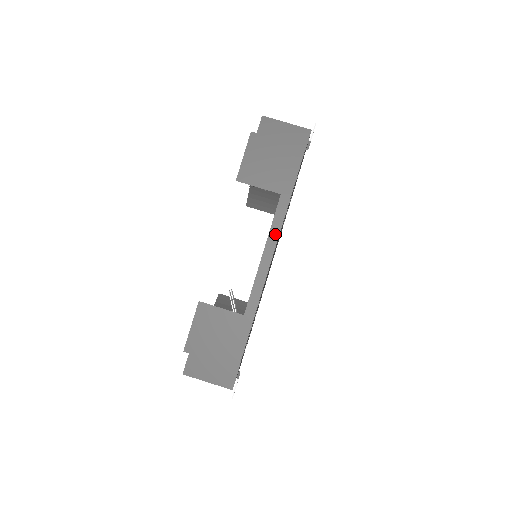
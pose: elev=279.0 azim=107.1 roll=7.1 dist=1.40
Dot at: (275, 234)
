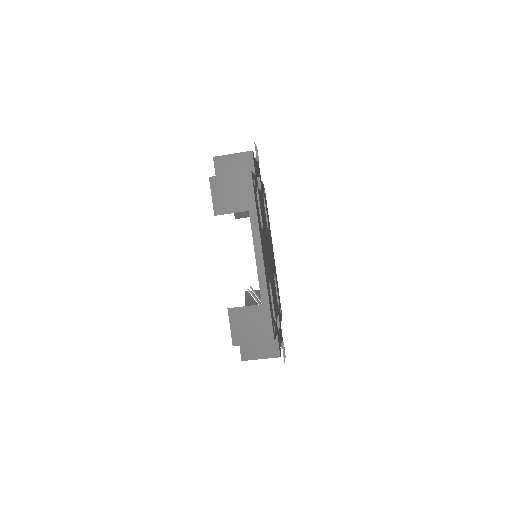
Dot at: (257, 240)
